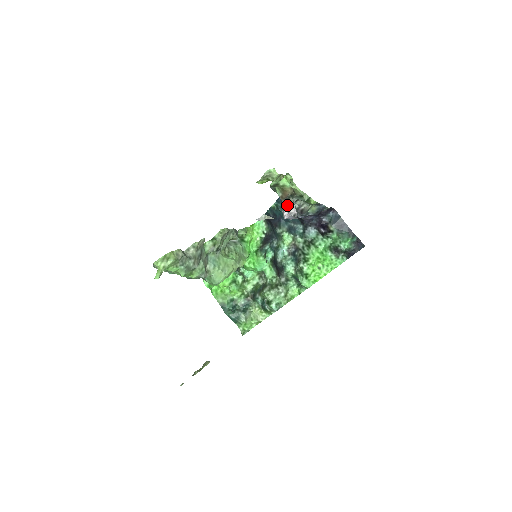
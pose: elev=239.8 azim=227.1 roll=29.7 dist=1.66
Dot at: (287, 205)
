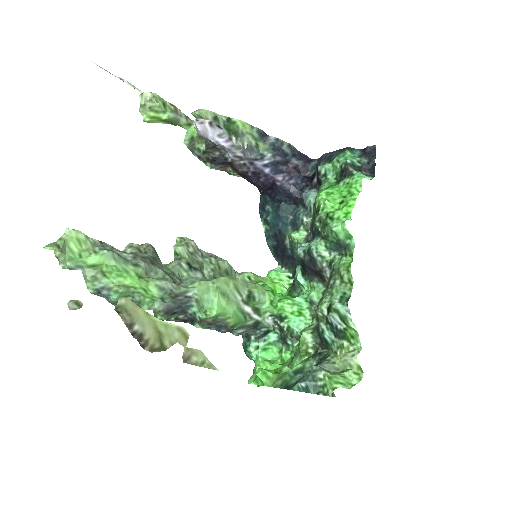
Dot at: occluded
